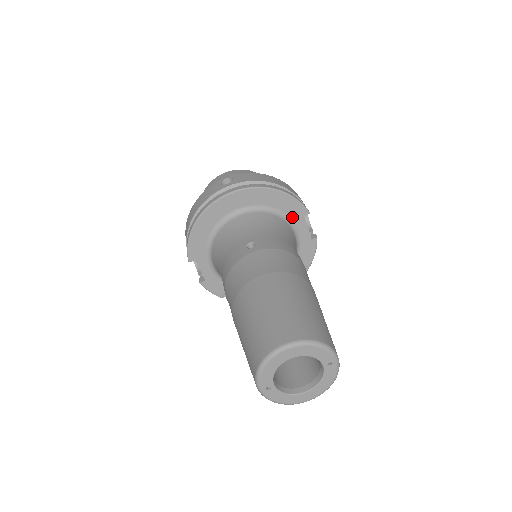
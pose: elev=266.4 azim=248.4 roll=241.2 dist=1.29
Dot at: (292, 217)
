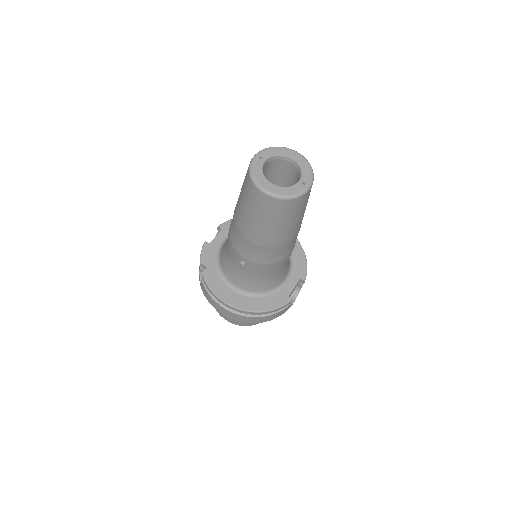
Dot at: (294, 271)
